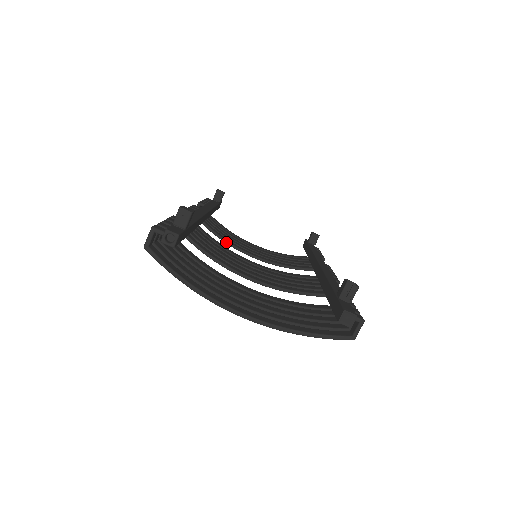
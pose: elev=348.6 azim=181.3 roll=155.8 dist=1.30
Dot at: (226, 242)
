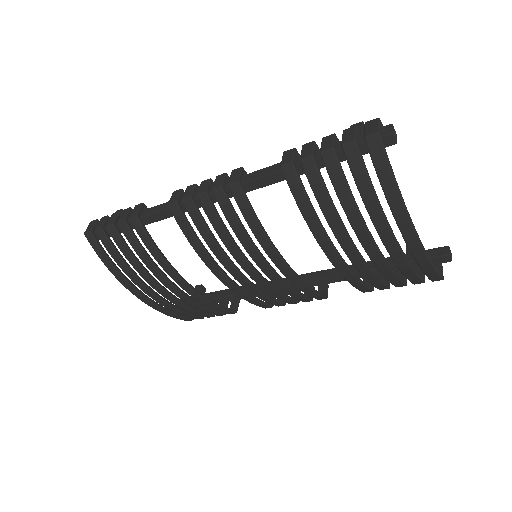
Dot at: (167, 261)
